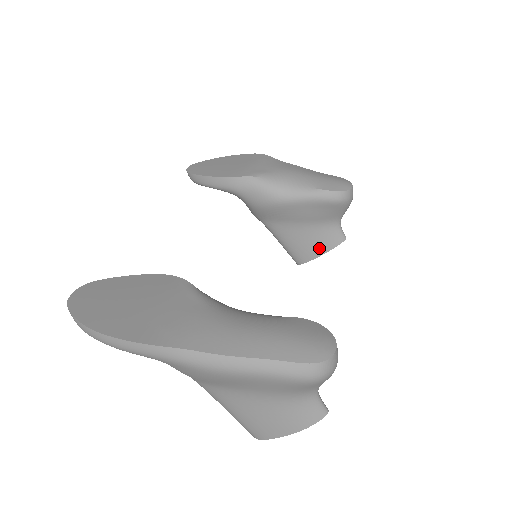
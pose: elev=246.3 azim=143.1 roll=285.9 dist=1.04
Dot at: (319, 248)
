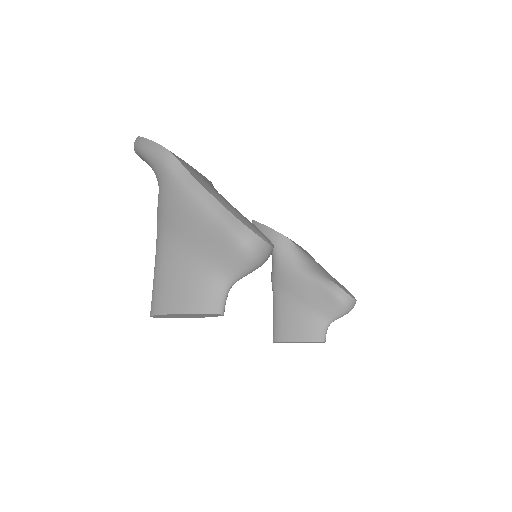
Dot at: (299, 334)
